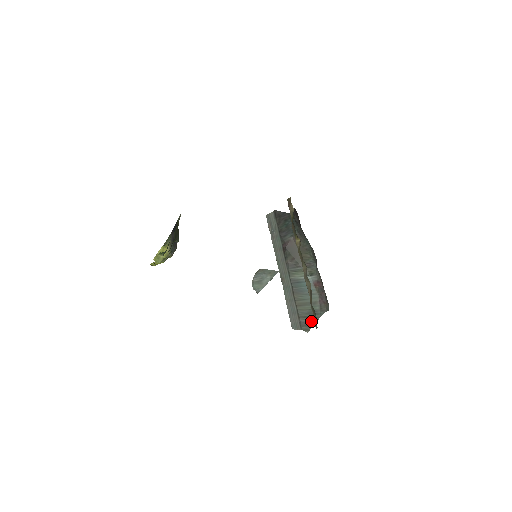
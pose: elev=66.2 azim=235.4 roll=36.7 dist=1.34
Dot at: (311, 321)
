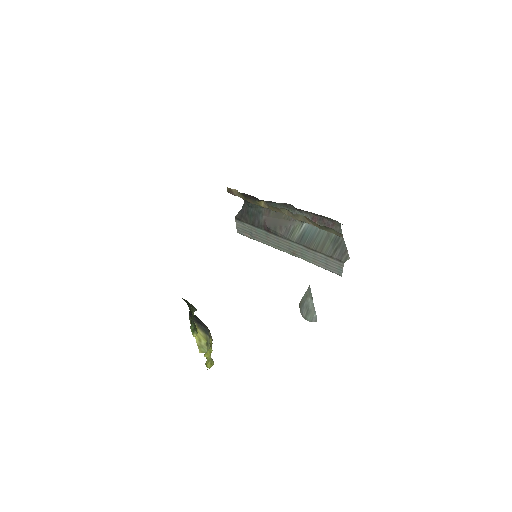
Dot at: (341, 248)
